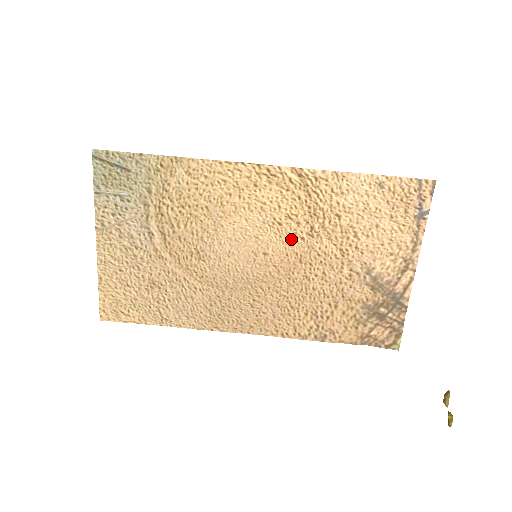
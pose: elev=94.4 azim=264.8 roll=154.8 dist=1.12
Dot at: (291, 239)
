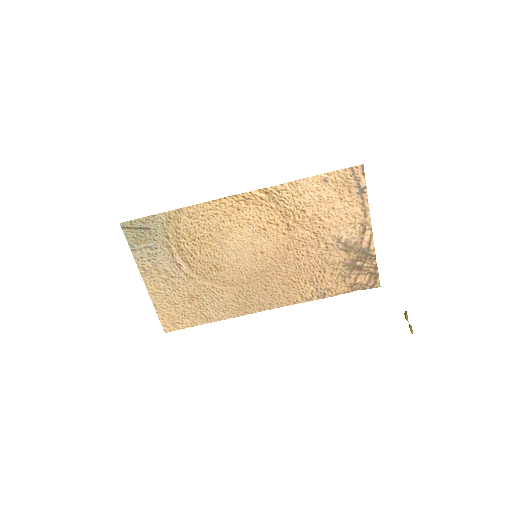
Dot at: (276, 237)
